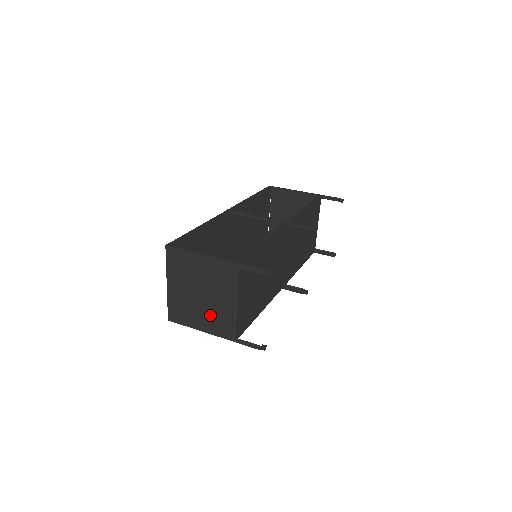
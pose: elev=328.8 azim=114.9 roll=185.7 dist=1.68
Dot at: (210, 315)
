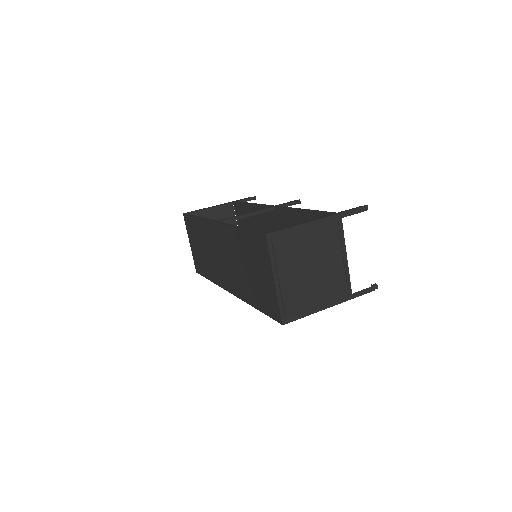
Dot at: (325, 286)
